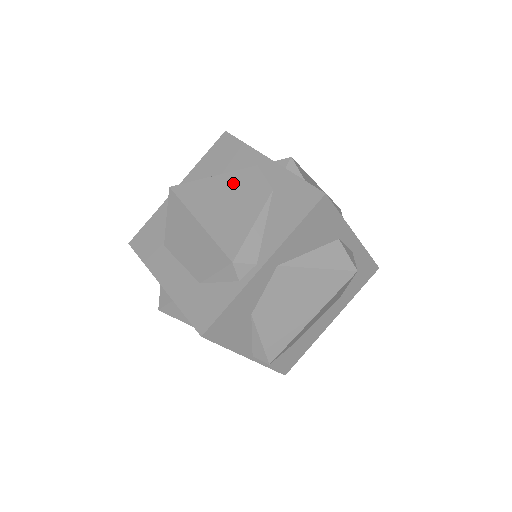
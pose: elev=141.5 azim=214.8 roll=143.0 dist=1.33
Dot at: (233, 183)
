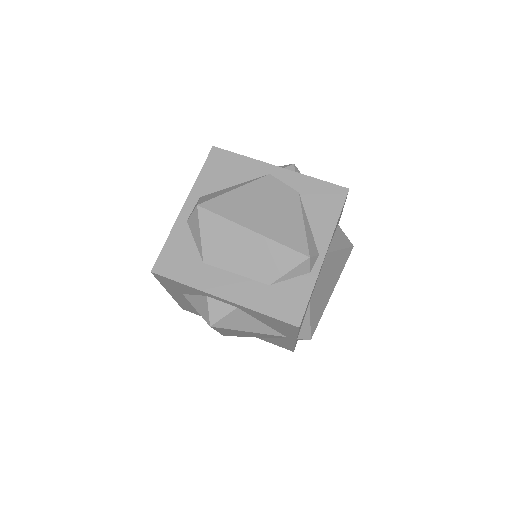
Dot at: (260, 192)
